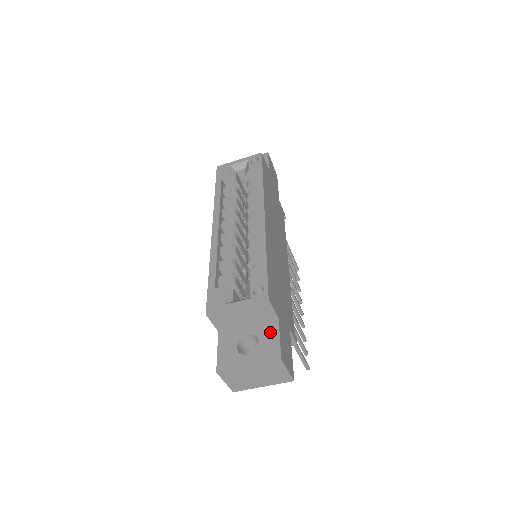
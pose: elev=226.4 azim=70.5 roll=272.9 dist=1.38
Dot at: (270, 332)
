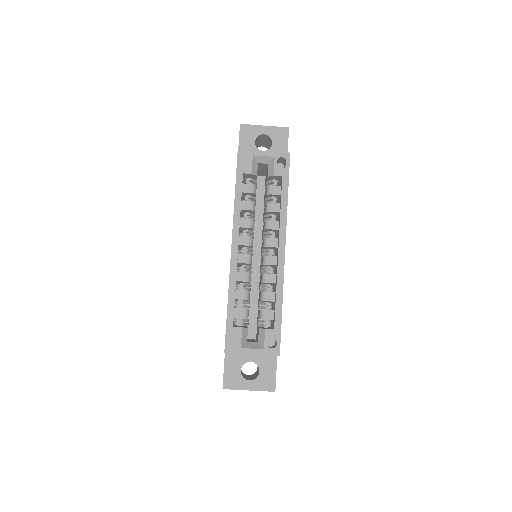
Dot at: (269, 365)
